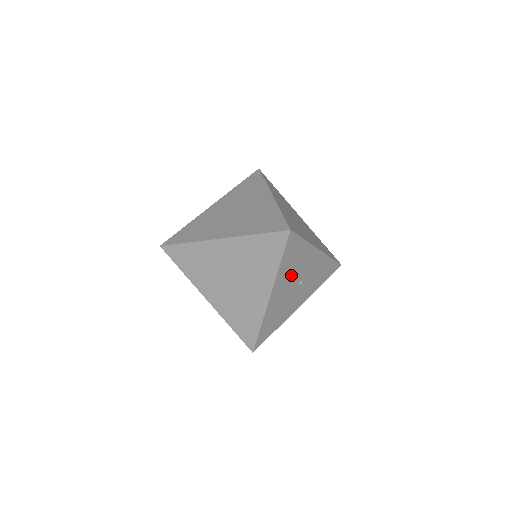
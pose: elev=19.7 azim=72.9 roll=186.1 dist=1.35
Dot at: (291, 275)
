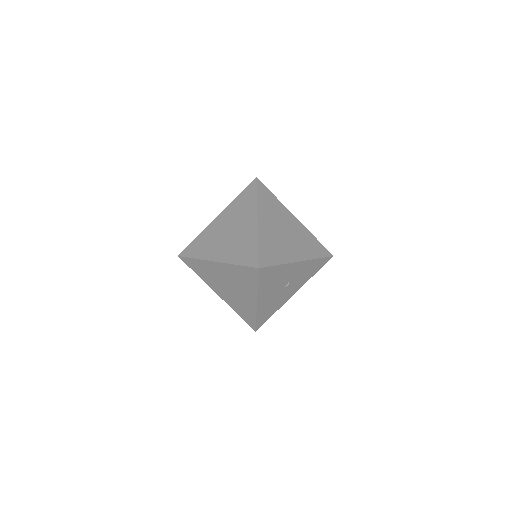
Dot at: (274, 285)
